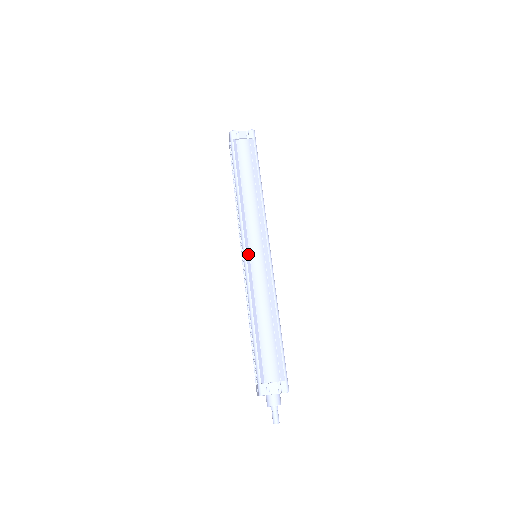
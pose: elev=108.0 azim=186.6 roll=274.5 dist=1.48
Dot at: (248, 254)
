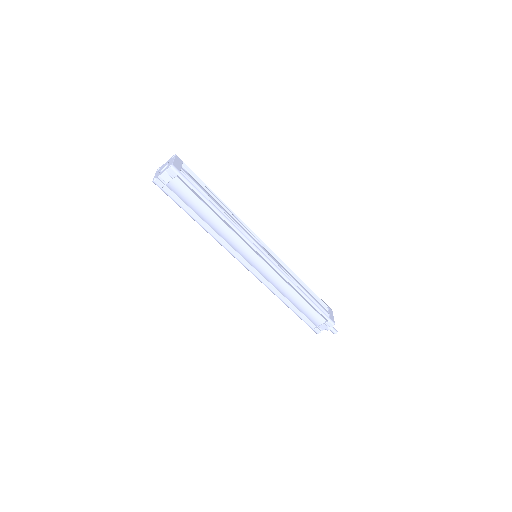
Dot at: (250, 267)
